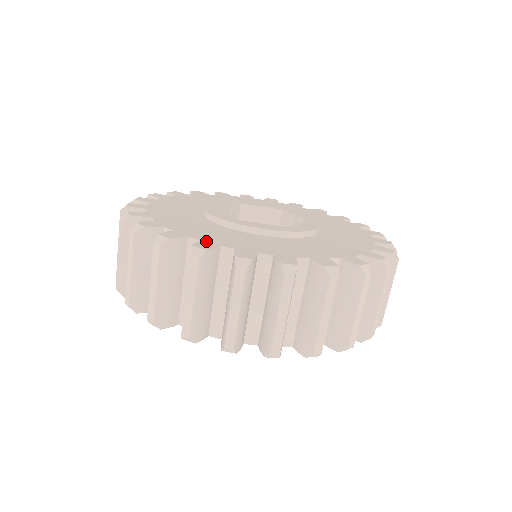
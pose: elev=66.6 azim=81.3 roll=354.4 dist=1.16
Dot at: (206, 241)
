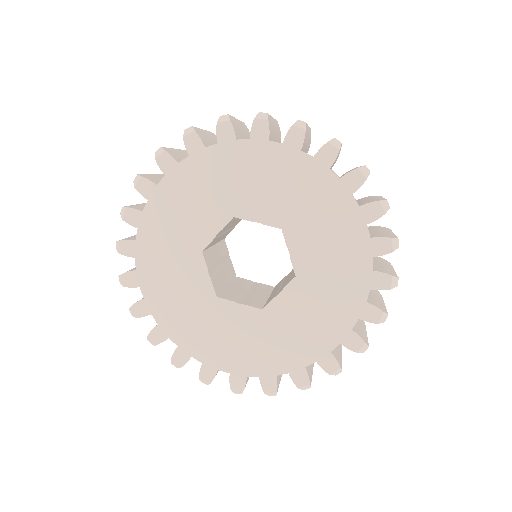
Dot at: occluded
